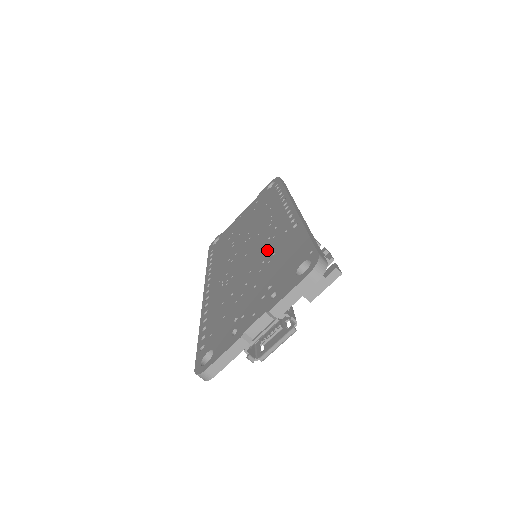
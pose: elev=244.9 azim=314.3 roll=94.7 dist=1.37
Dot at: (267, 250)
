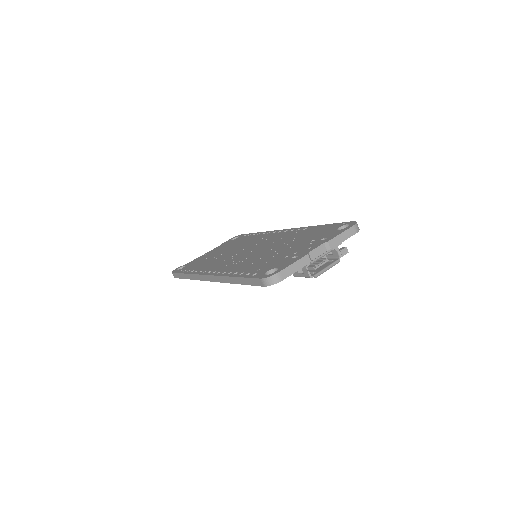
Dot at: (282, 241)
